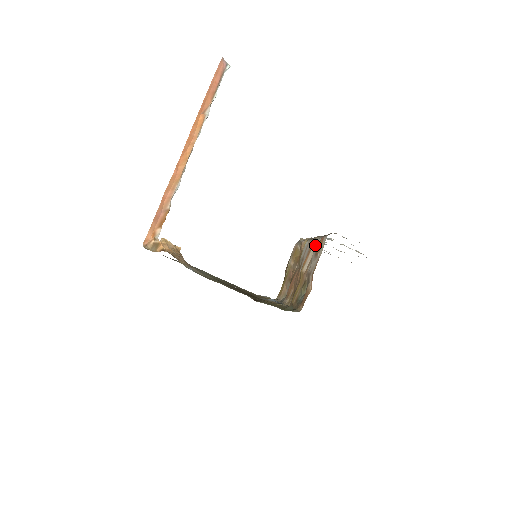
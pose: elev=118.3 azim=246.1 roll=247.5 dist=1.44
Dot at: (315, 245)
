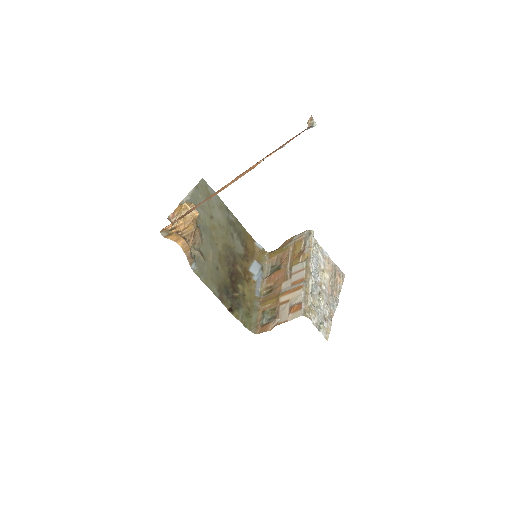
Dot at: (298, 295)
